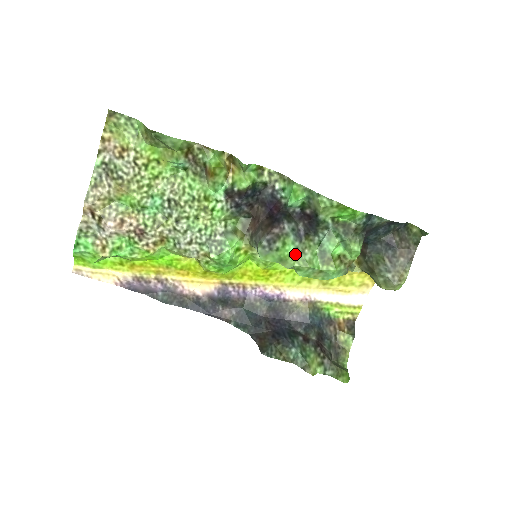
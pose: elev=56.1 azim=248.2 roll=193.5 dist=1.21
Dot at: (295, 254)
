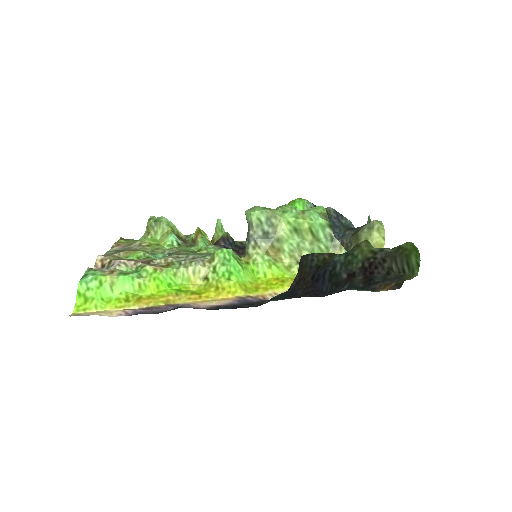
Dot at: occluded
